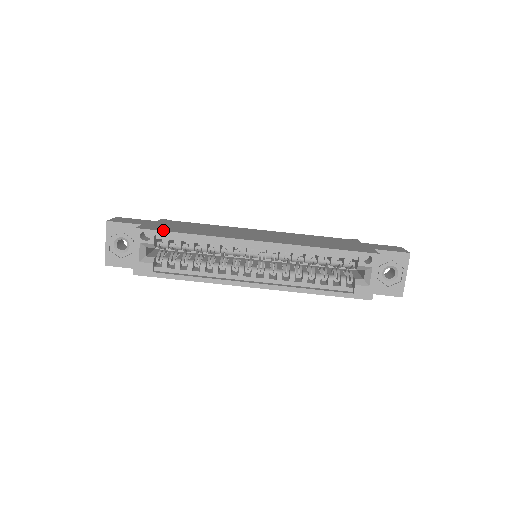
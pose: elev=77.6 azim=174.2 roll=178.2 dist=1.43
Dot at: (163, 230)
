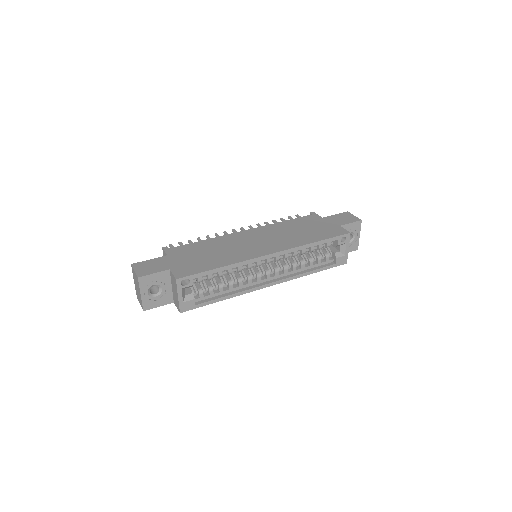
Dot at: (198, 272)
